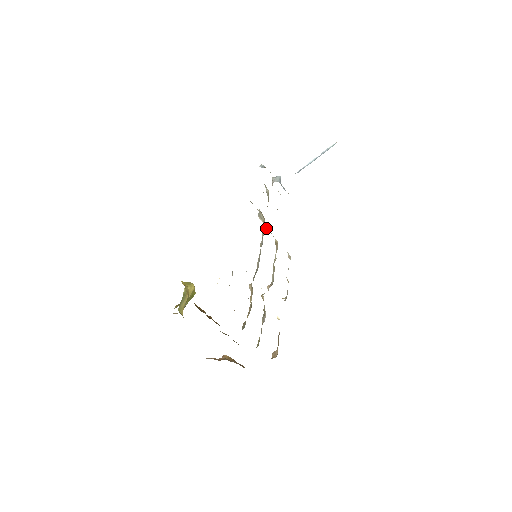
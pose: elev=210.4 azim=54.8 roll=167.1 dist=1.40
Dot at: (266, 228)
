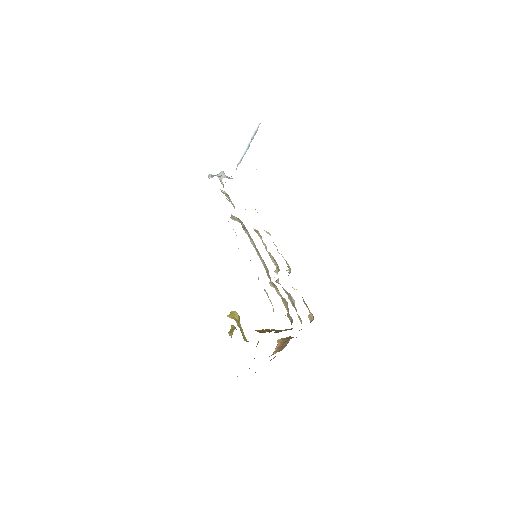
Dot at: occluded
